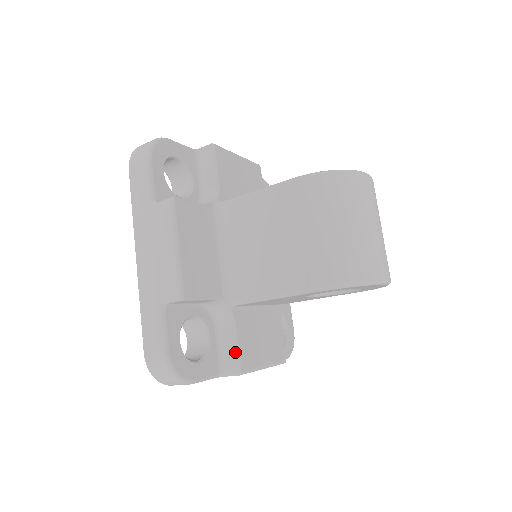
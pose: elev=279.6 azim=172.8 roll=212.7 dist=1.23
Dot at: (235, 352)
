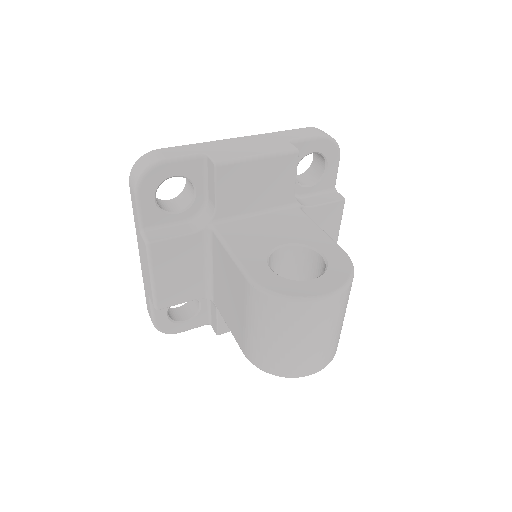
Dot at: (216, 323)
